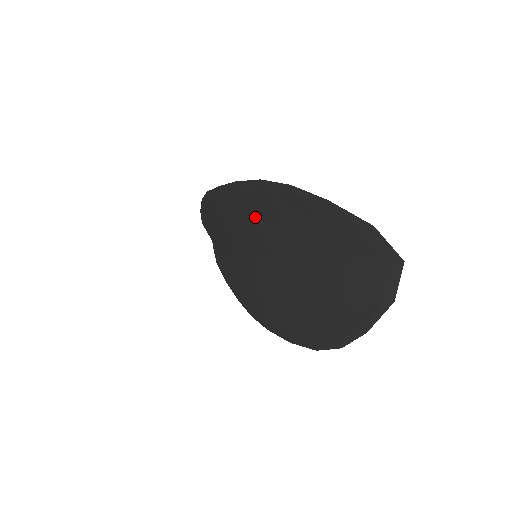
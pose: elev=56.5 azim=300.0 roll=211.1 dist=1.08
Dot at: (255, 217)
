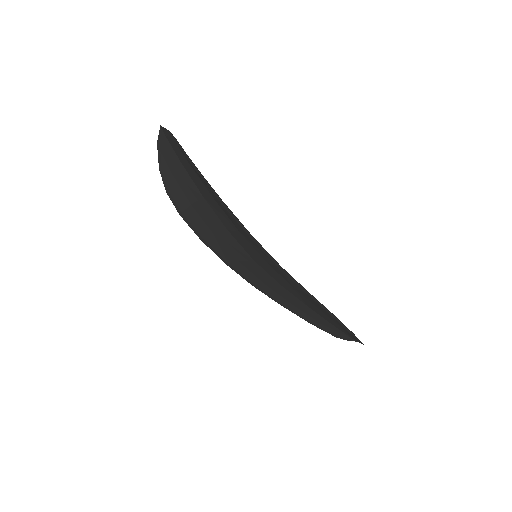
Dot at: (211, 234)
